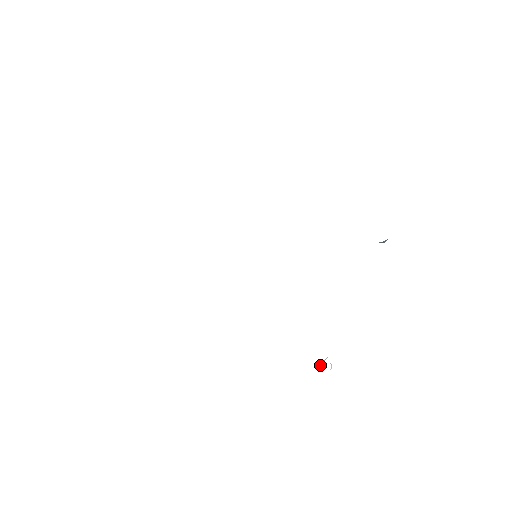
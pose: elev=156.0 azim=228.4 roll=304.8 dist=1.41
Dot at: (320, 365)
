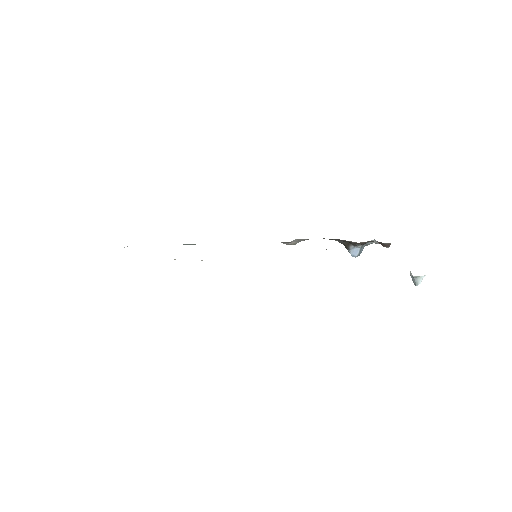
Dot at: (411, 274)
